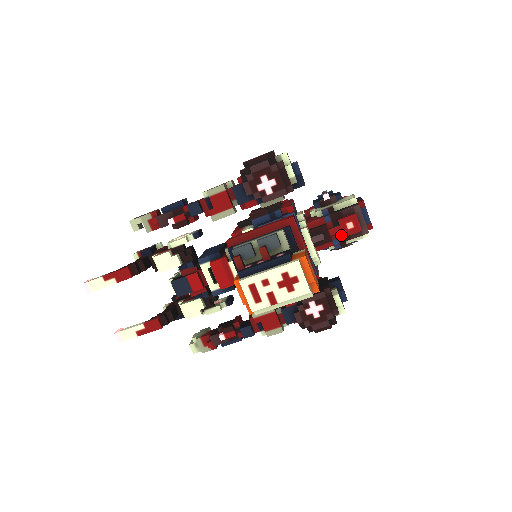
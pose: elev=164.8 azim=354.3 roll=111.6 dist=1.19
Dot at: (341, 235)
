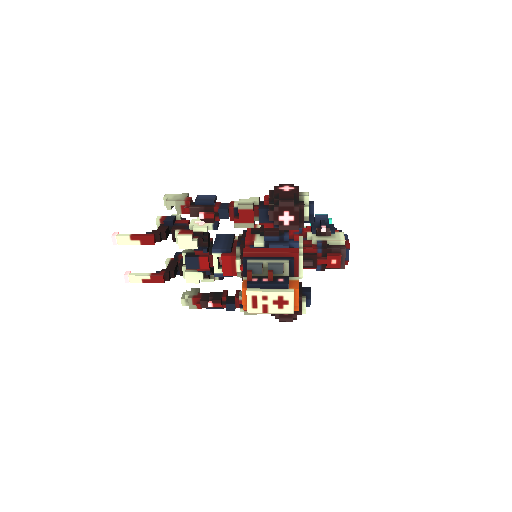
Dot at: (324, 264)
